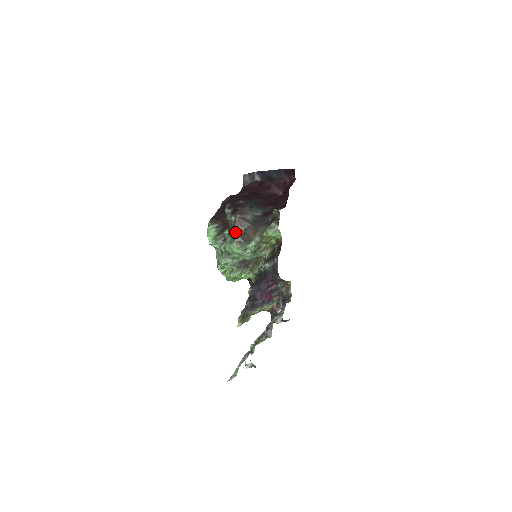
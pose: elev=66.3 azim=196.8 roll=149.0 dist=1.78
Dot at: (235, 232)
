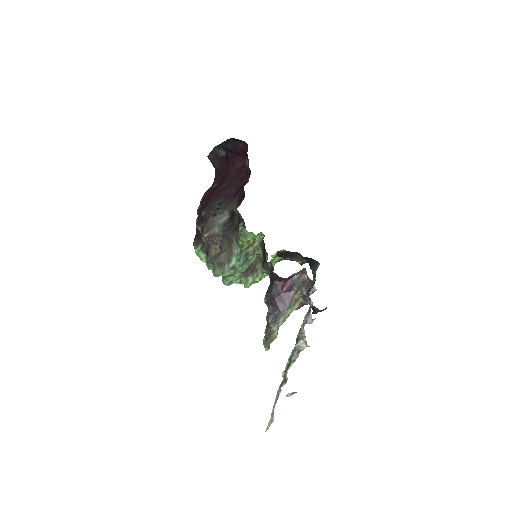
Dot at: (212, 255)
